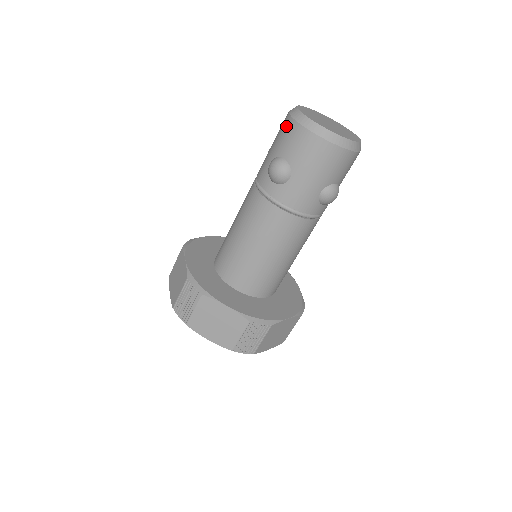
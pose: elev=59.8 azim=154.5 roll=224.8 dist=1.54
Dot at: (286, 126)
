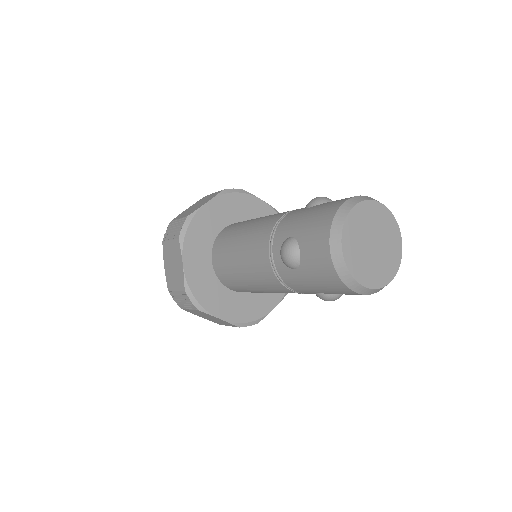
Dot at: (345, 293)
